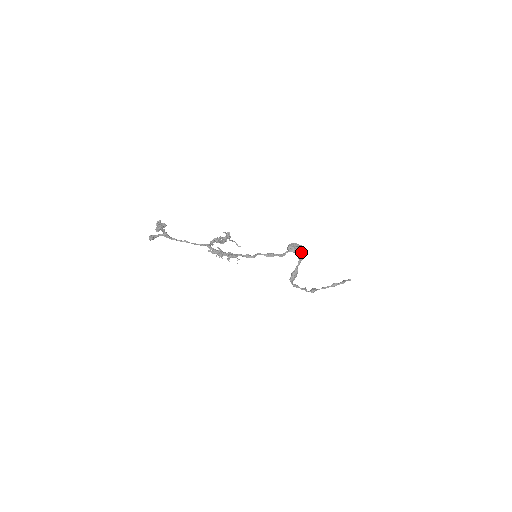
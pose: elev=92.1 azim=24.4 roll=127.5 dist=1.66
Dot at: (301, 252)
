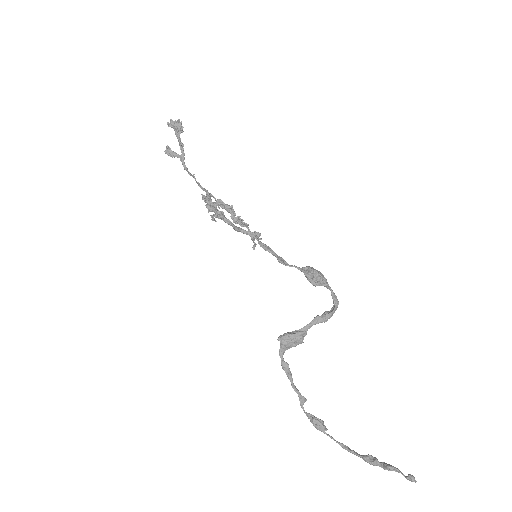
Dot at: (330, 310)
